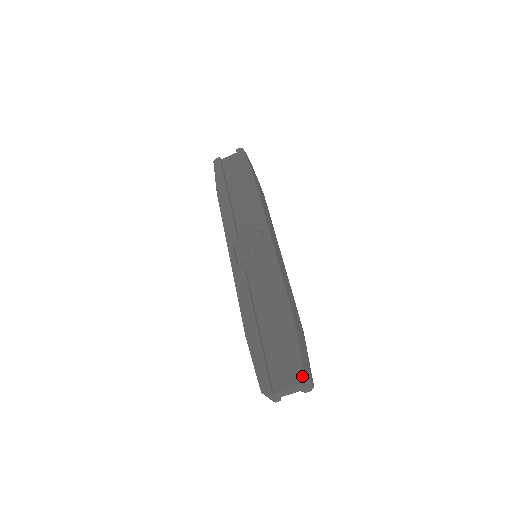
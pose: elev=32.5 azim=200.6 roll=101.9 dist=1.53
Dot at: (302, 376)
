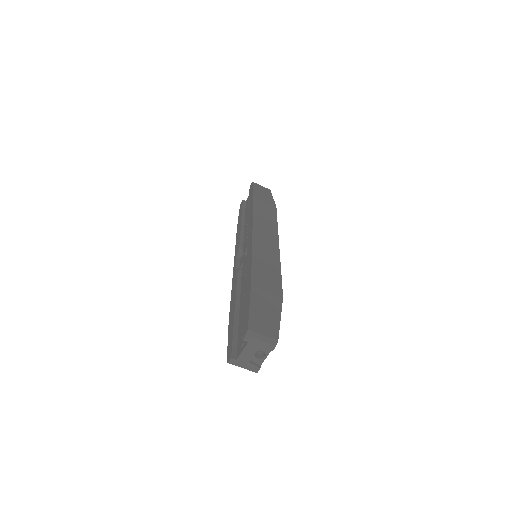
Dot at: (246, 330)
